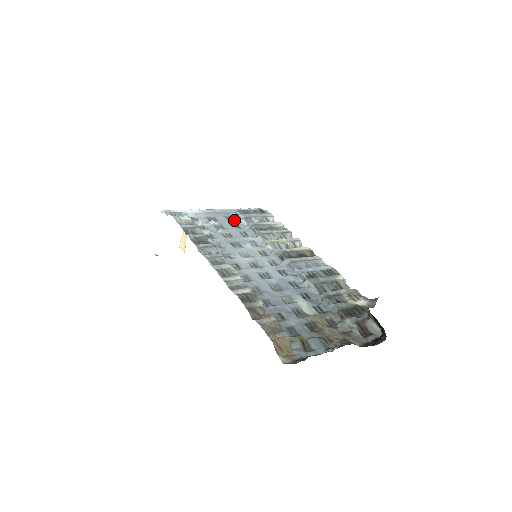
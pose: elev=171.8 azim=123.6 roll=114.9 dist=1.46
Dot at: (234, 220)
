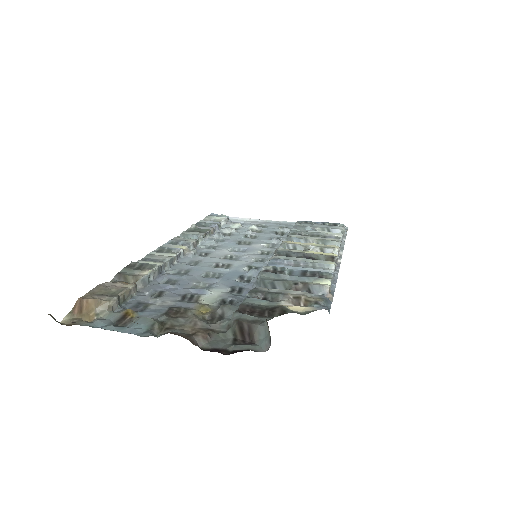
Dot at: (283, 228)
